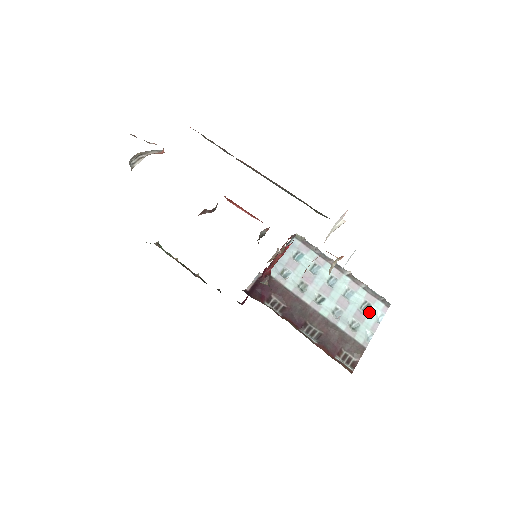
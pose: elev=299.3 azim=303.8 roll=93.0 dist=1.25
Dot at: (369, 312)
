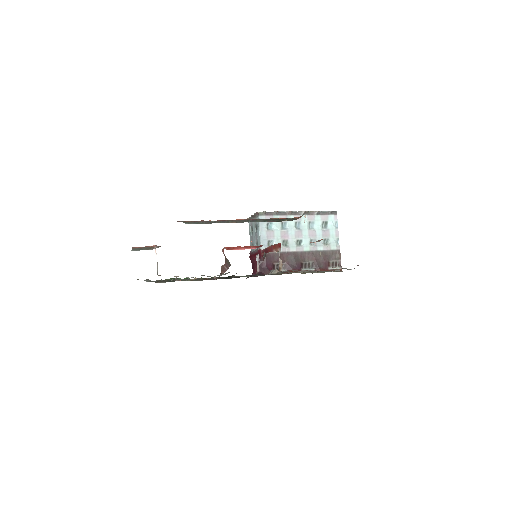
Dot at: (329, 227)
